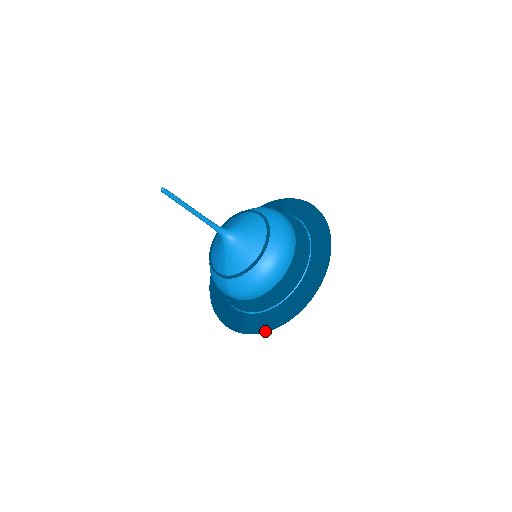
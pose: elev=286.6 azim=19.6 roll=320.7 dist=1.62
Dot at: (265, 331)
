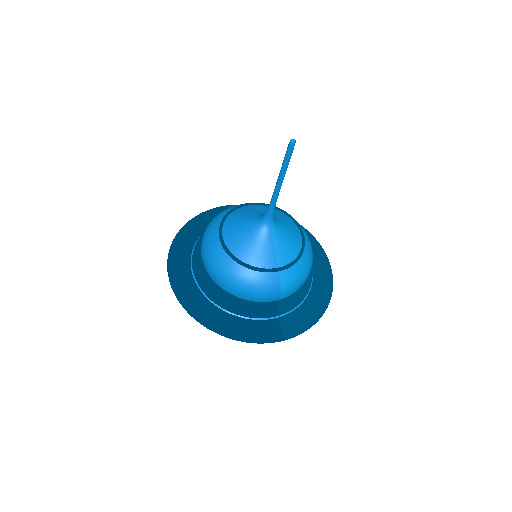
Dot at: (314, 323)
